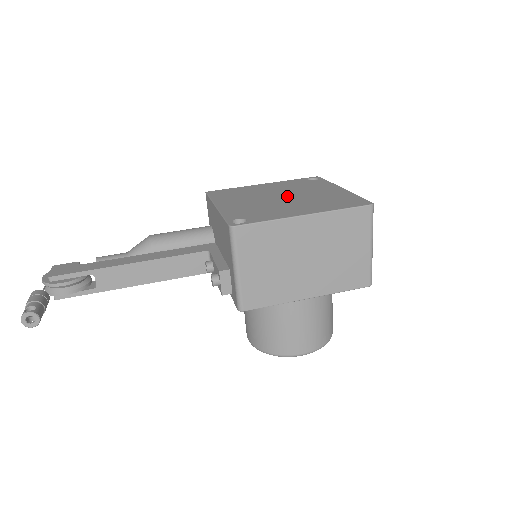
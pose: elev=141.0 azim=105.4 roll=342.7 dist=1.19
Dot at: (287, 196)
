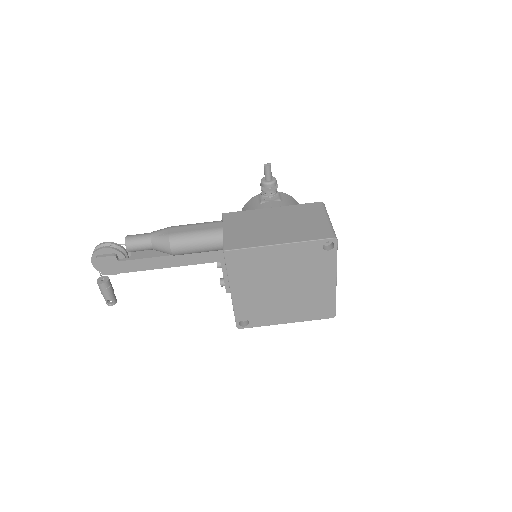
Dot at: (288, 287)
